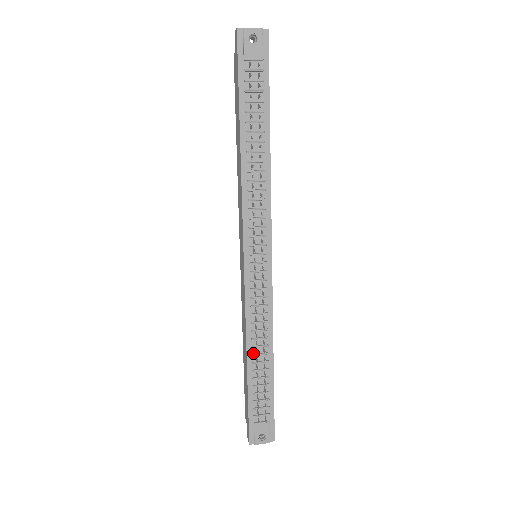
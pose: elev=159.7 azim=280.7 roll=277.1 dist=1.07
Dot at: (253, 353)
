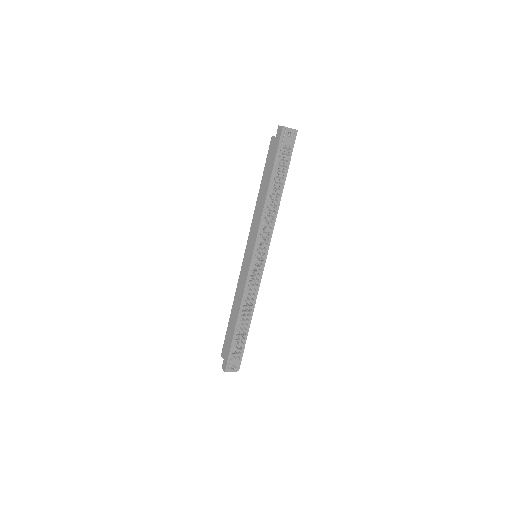
Dot at: (242, 315)
